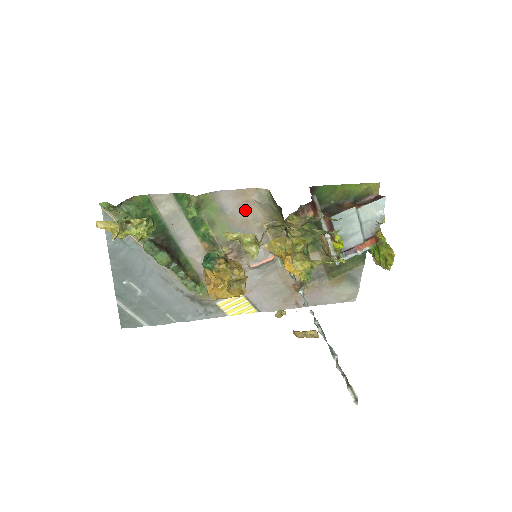
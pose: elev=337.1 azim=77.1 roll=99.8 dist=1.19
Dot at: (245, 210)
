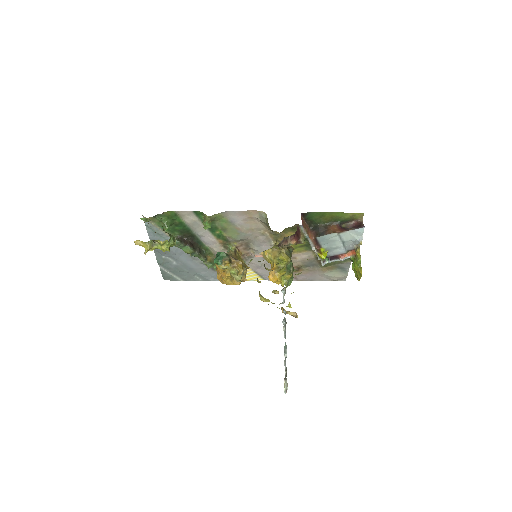
Dot at: (250, 222)
